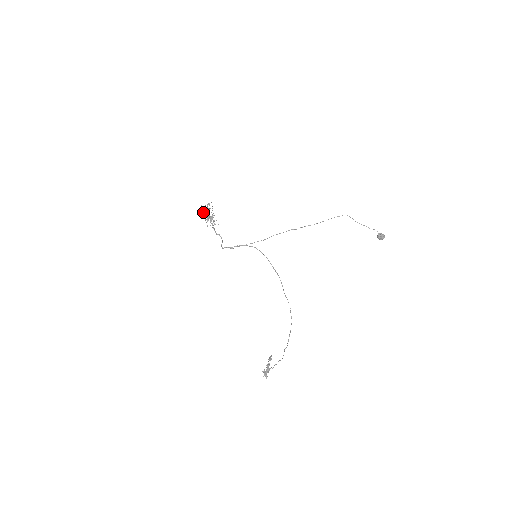
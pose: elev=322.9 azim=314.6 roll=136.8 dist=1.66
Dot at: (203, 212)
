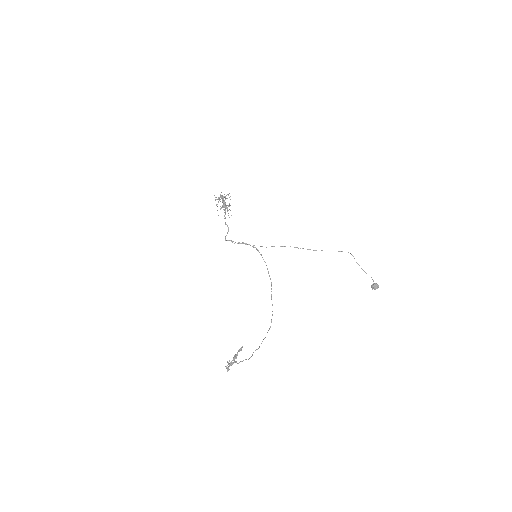
Dot at: occluded
